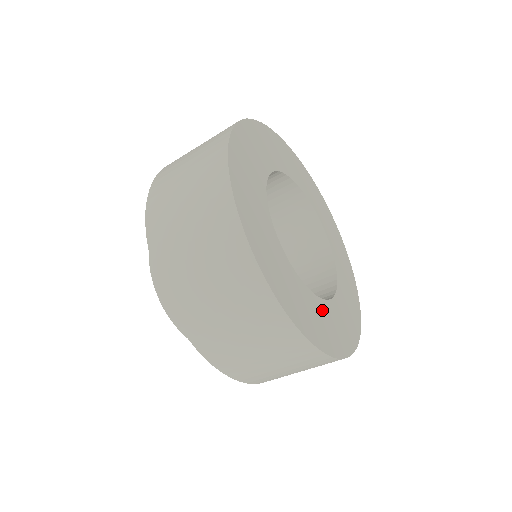
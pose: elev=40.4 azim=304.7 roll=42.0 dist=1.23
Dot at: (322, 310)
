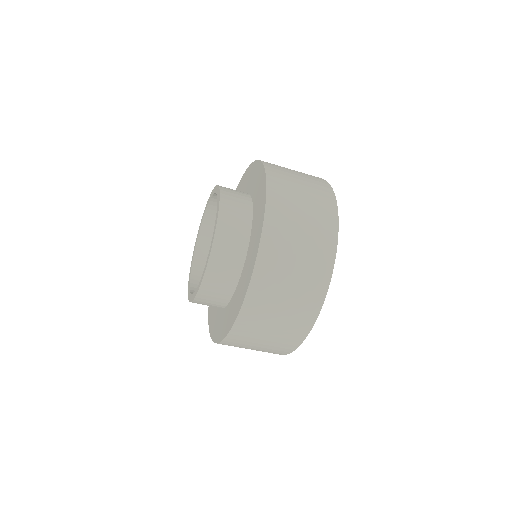
Dot at: occluded
